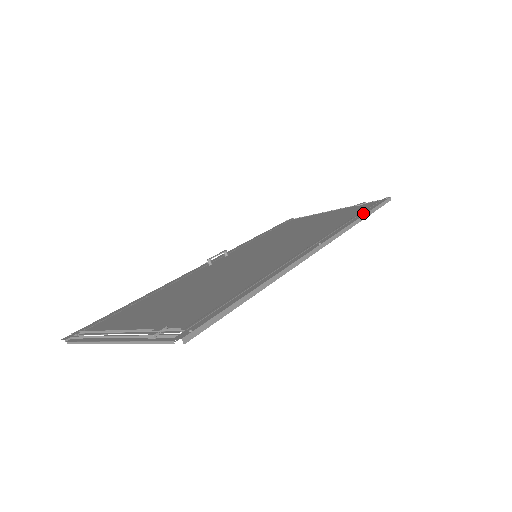
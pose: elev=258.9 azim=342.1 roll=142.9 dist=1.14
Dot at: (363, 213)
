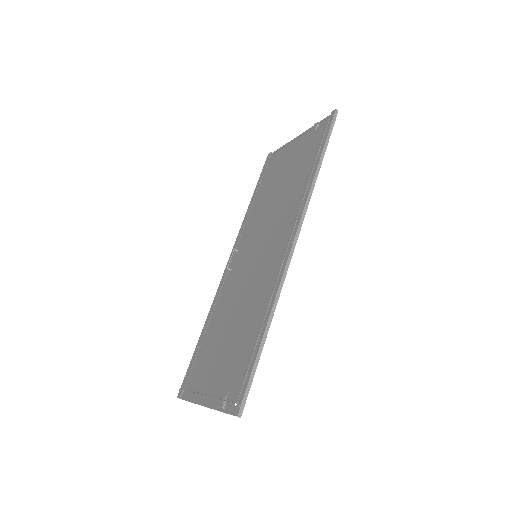
Dot at: (317, 160)
